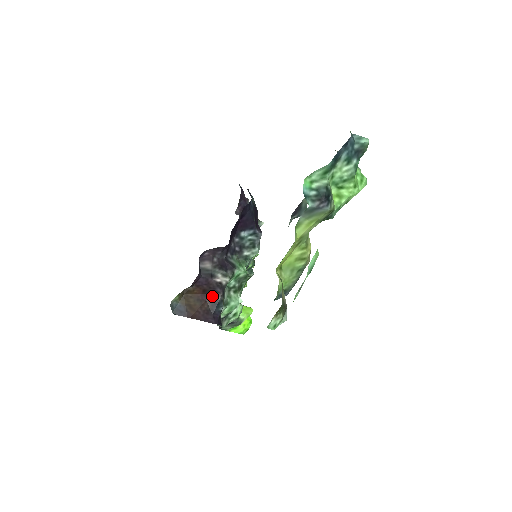
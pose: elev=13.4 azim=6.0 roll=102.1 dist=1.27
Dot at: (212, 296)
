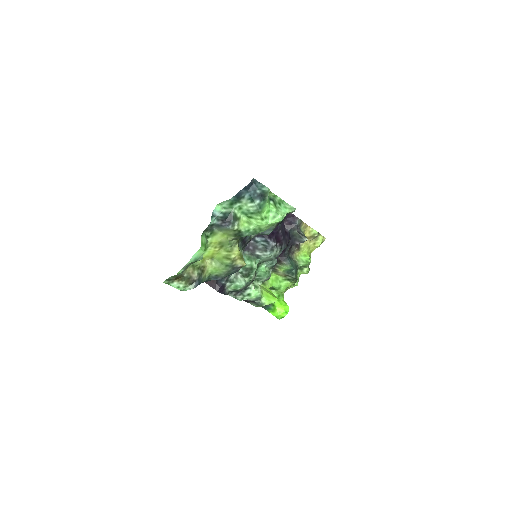
Dot at: occluded
